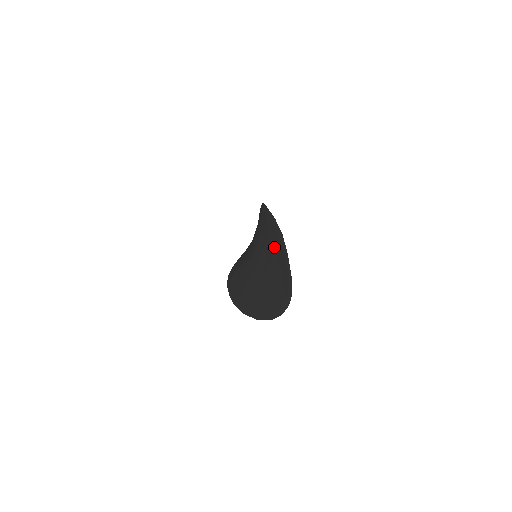
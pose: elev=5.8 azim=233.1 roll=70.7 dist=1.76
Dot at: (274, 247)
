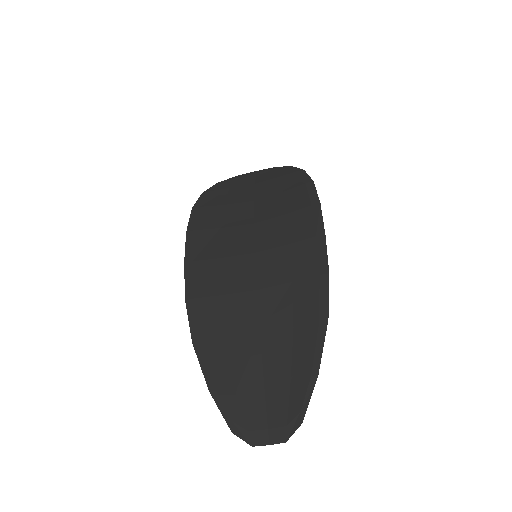
Dot at: (301, 317)
